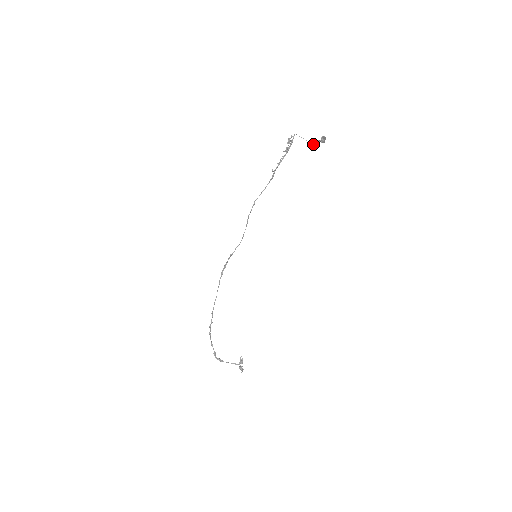
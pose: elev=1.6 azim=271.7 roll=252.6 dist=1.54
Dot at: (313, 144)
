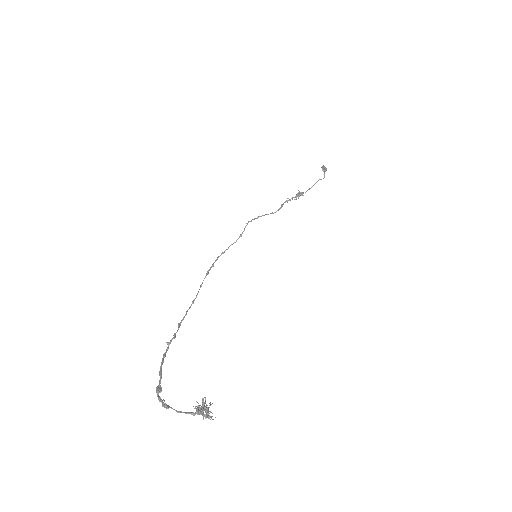
Dot at: (318, 180)
